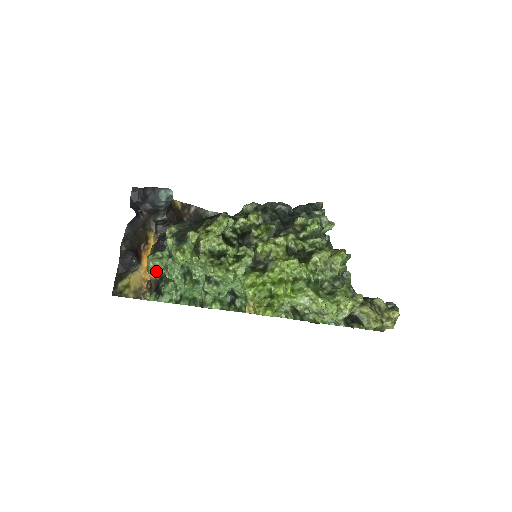
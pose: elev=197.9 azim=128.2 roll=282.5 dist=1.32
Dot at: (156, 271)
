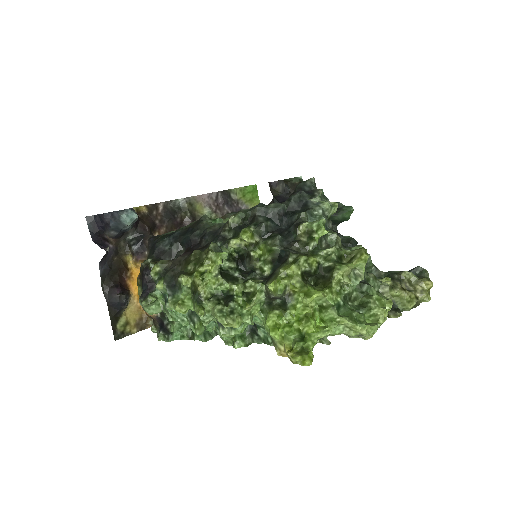
Dot at: occluded
